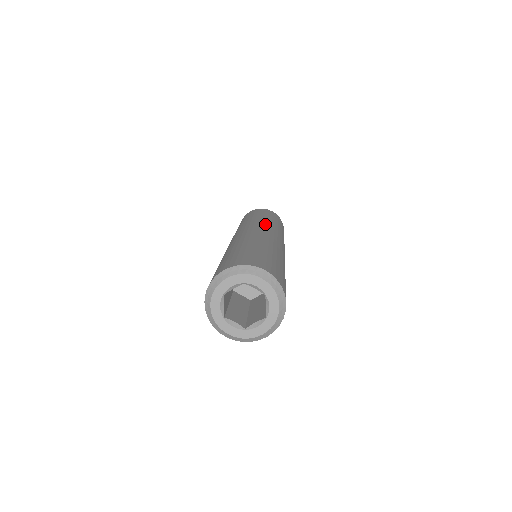
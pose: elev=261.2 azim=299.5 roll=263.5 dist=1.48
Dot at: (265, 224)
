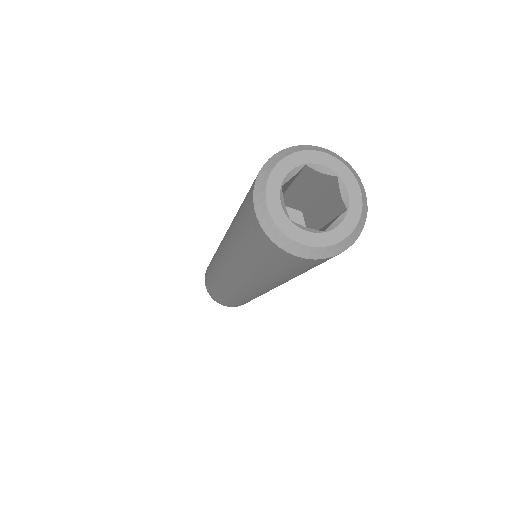
Dot at: occluded
